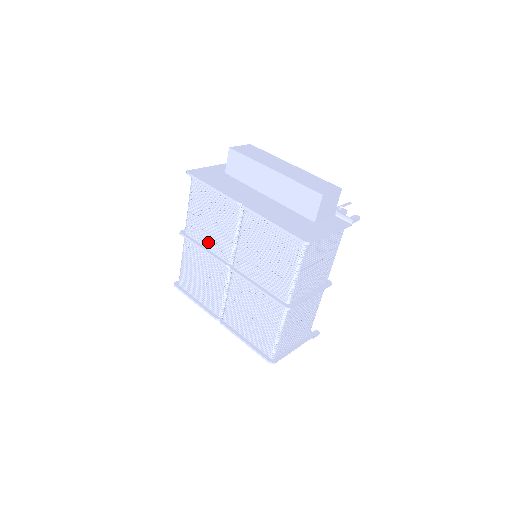
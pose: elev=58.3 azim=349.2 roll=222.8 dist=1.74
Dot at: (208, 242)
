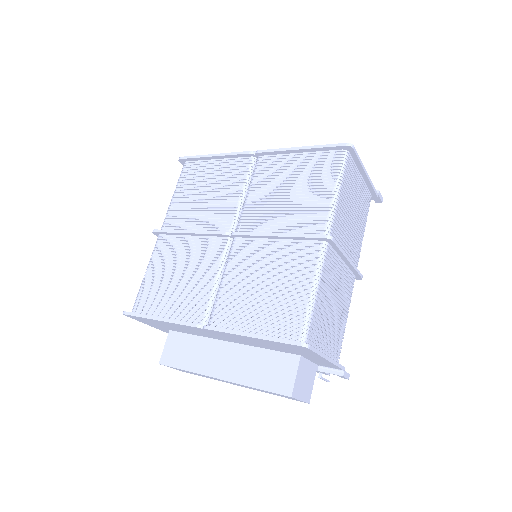
Dot at: (197, 223)
